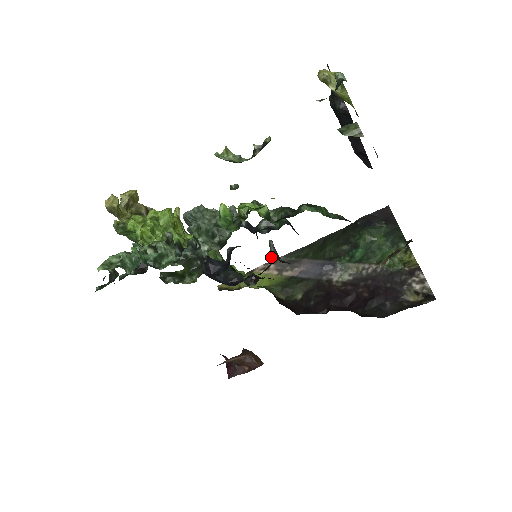
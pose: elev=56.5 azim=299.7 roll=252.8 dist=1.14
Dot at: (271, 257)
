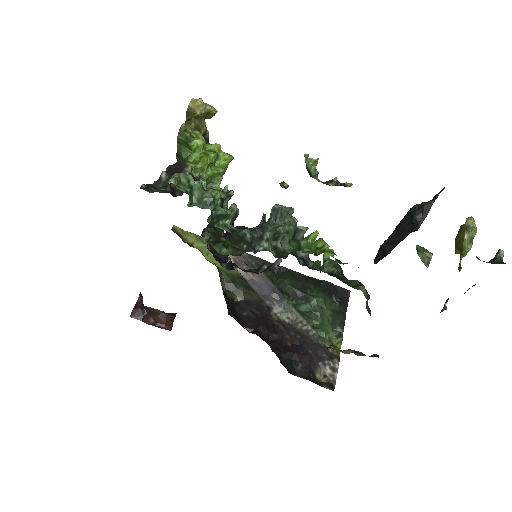
Dot at: (264, 266)
